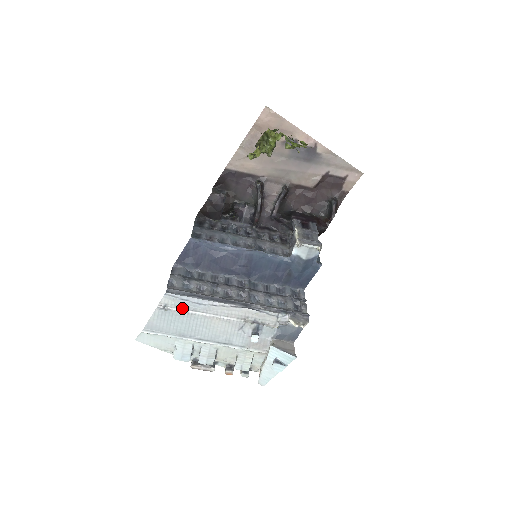
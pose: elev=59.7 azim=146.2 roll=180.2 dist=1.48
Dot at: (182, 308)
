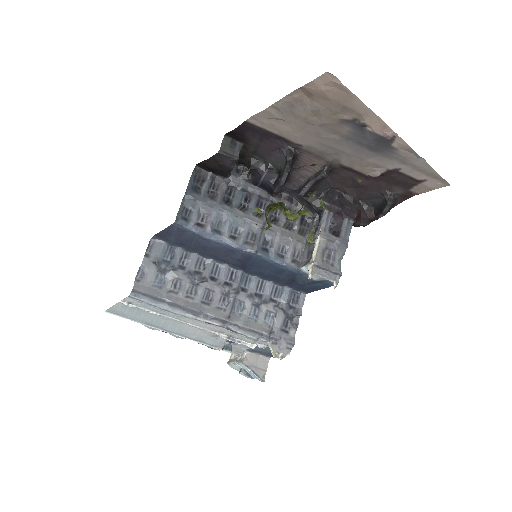
Dot at: (149, 309)
